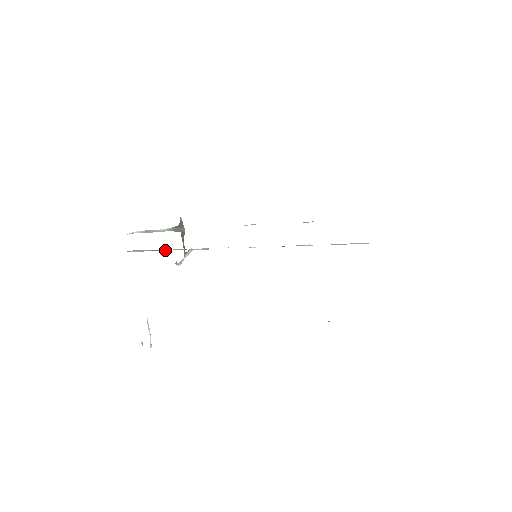
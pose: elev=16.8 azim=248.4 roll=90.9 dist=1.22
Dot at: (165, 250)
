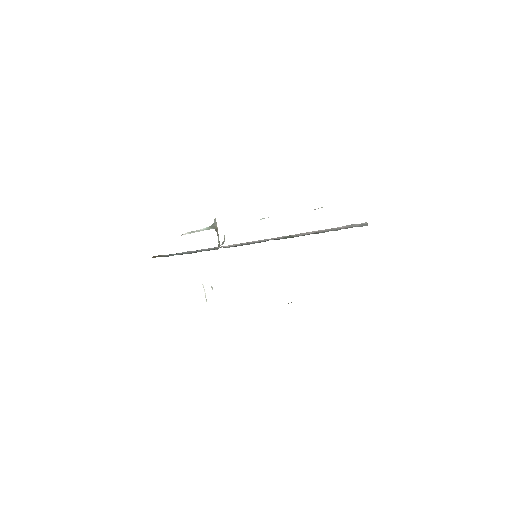
Dot at: occluded
